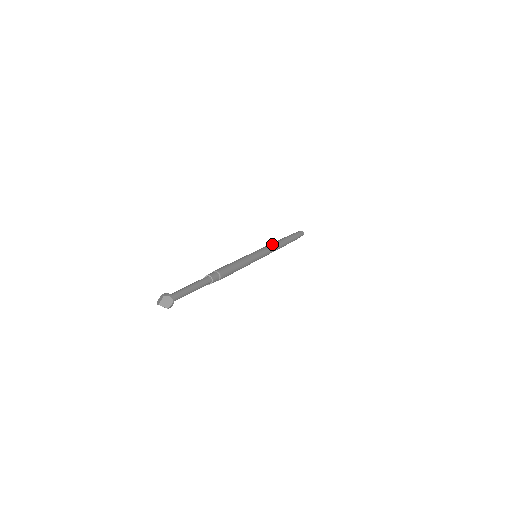
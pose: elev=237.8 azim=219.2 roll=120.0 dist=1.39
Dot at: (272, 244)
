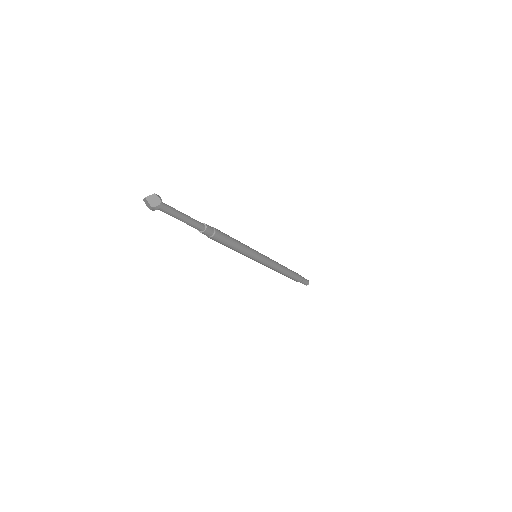
Dot at: occluded
